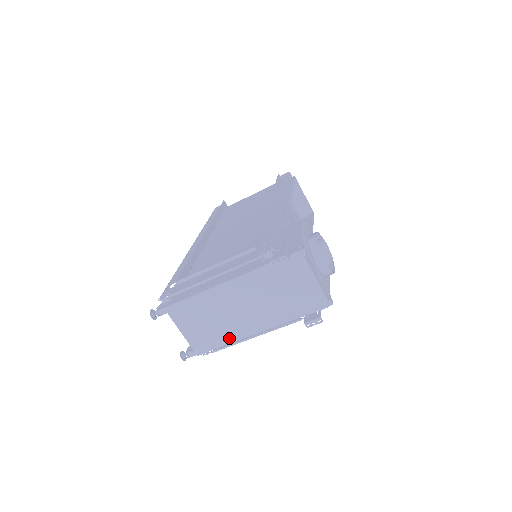
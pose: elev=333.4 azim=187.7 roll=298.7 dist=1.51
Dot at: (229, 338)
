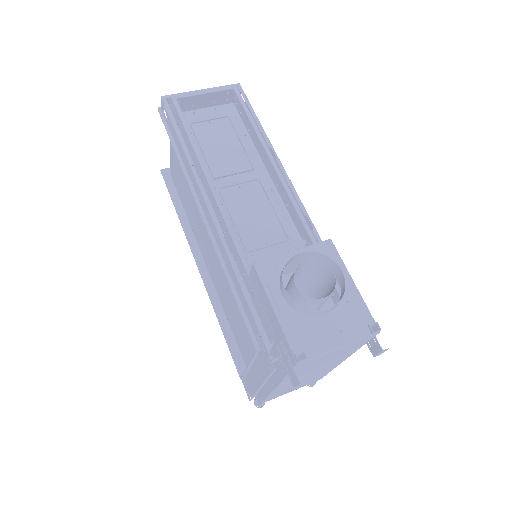
Dot at: (327, 372)
